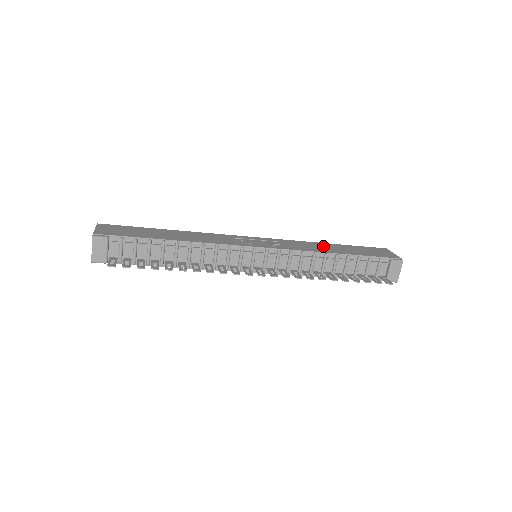
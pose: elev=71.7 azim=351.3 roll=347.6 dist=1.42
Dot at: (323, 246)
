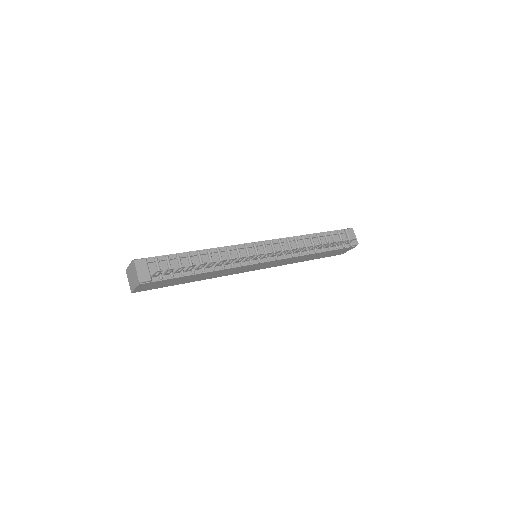
Dot at: occluded
